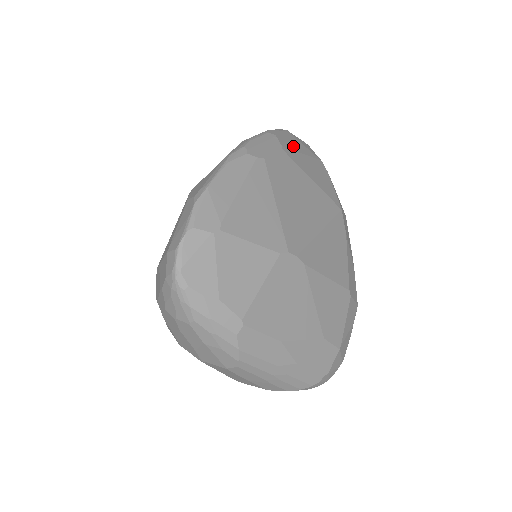
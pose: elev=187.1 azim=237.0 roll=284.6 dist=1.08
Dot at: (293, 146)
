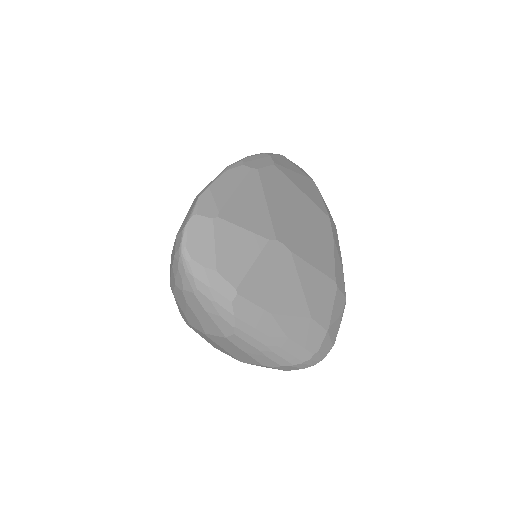
Dot at: (286, 165)
